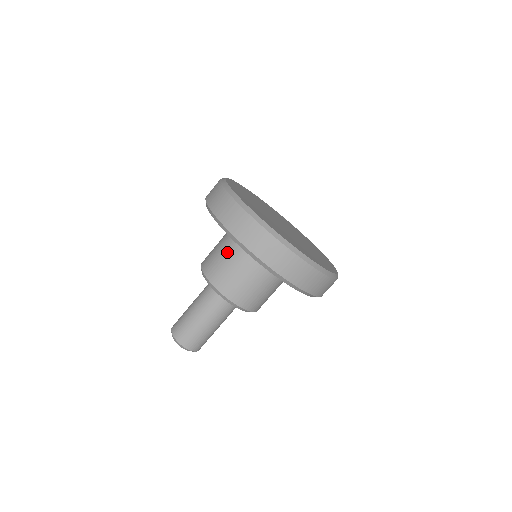
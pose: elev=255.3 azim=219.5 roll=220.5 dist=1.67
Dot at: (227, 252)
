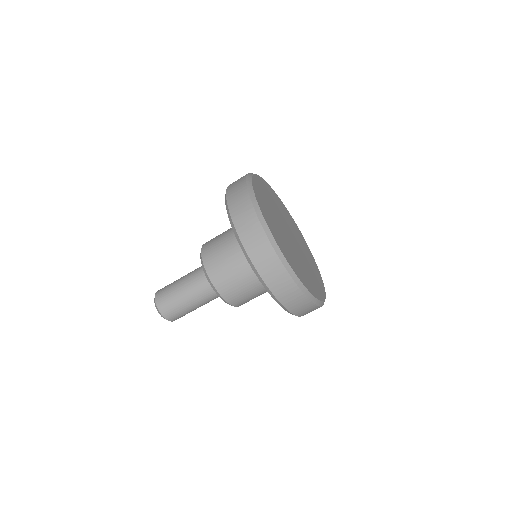
Dot at: (228, 237)
